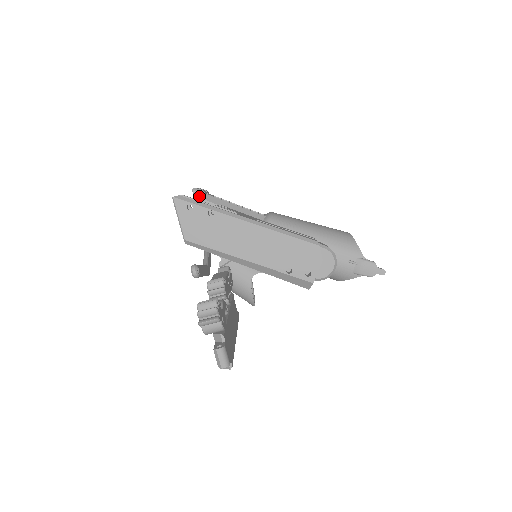
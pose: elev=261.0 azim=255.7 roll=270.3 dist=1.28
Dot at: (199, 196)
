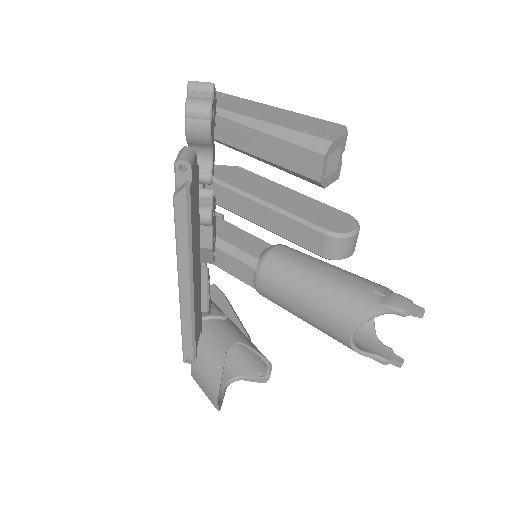
Dot at: occluded
